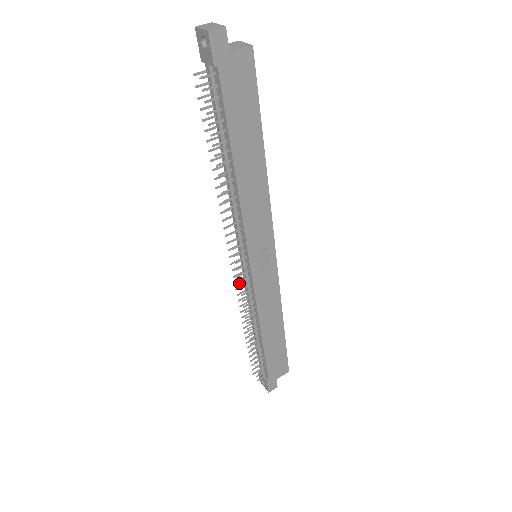
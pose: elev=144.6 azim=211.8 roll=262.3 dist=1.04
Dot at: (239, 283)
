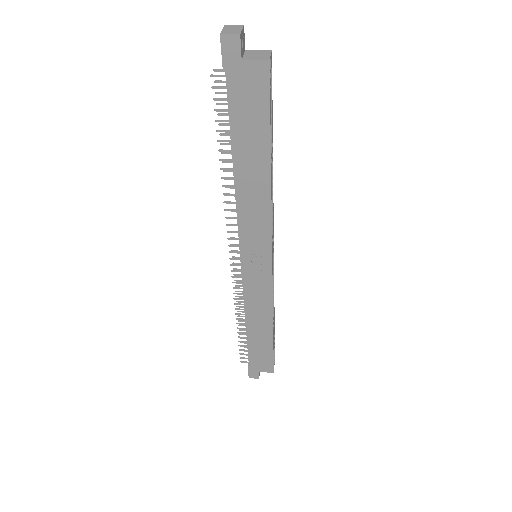
Dot at: (231, 271)
